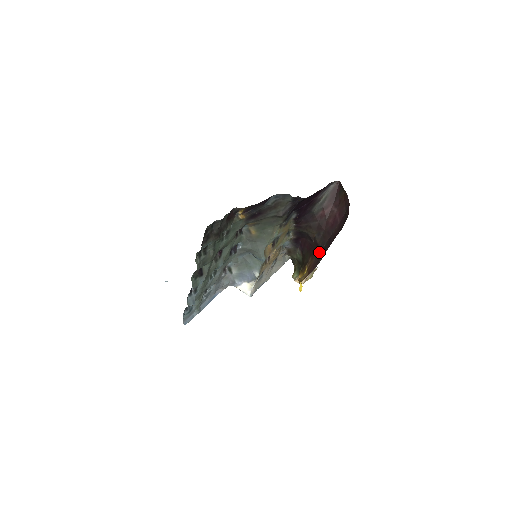
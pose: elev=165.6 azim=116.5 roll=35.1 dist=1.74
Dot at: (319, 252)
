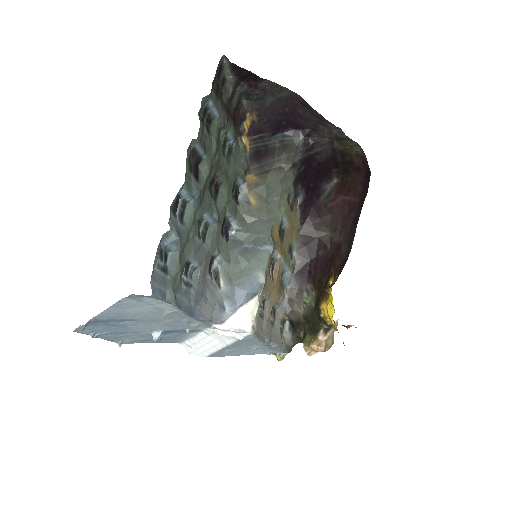
Dot at: (343, 248)
